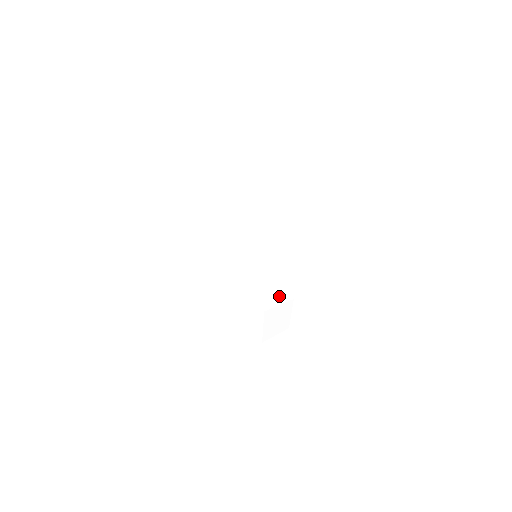
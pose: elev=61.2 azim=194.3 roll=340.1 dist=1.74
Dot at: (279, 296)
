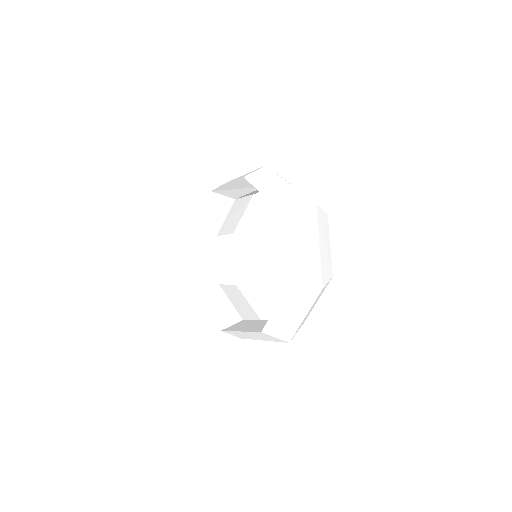
Dot at: (300, 326)
